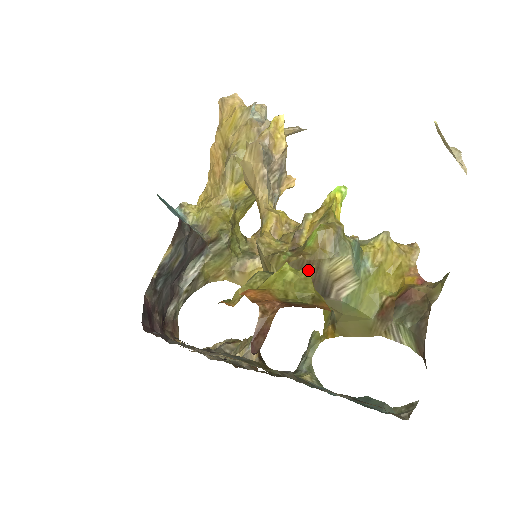
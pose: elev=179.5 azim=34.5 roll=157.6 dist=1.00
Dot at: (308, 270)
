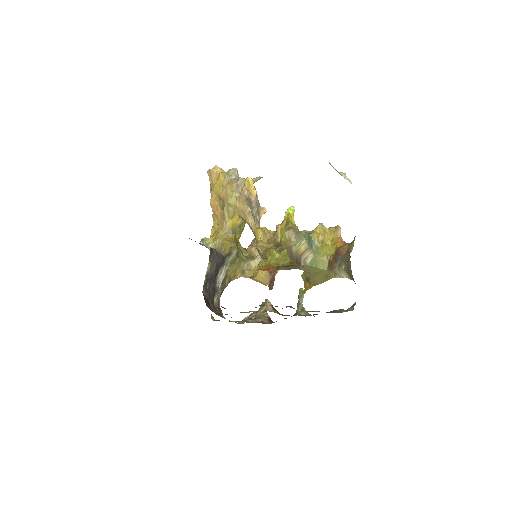
Dot at: (285, 251)
